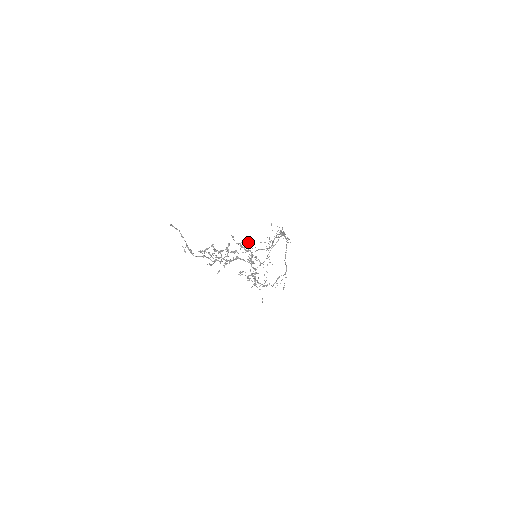
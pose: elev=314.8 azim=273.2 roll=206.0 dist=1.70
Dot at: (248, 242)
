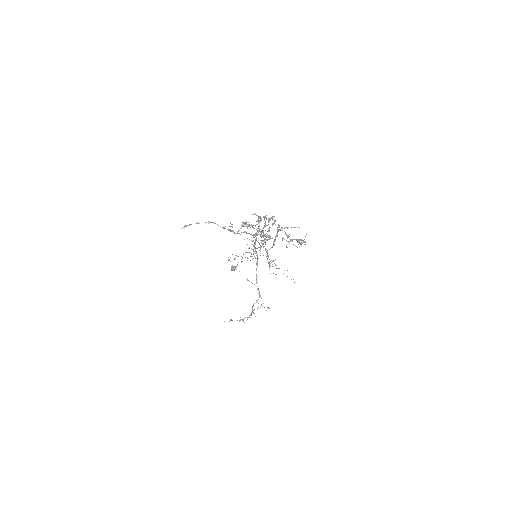
Dot at: occluded
